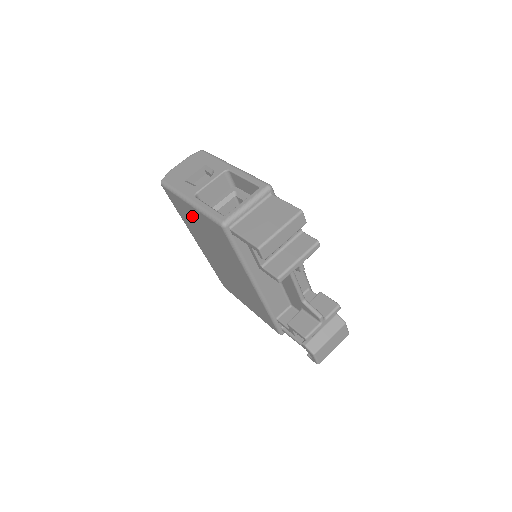
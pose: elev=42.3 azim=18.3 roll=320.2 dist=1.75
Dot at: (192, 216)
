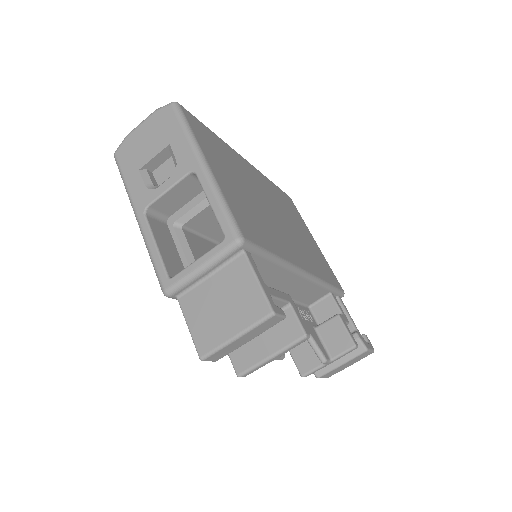
Dot at: occluded
